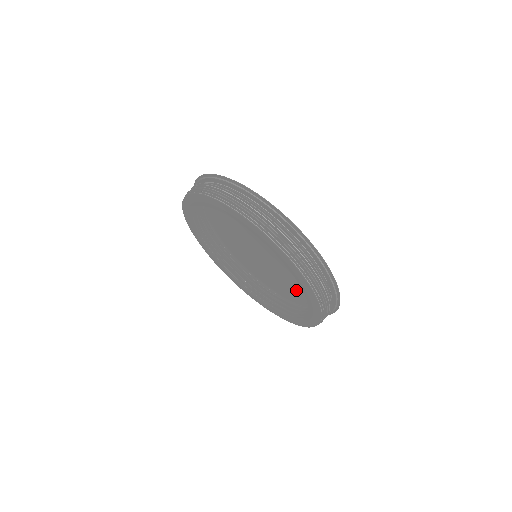
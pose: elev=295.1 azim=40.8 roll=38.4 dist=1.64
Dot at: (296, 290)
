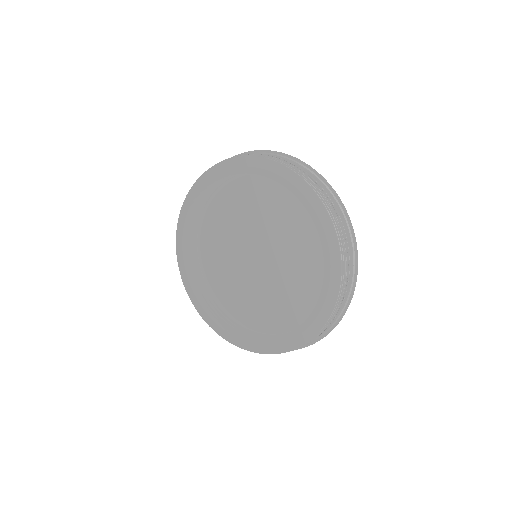
Dot at: (313, 255)
